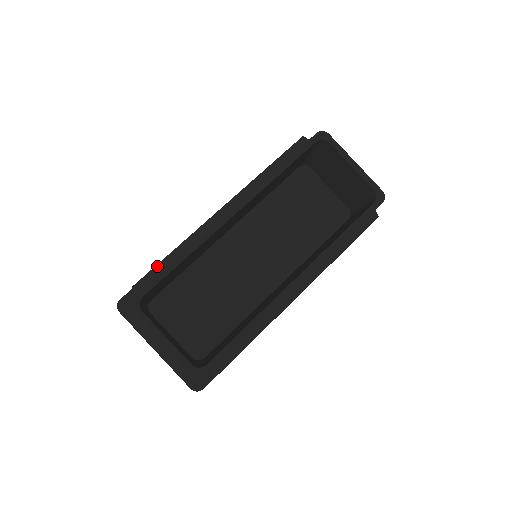
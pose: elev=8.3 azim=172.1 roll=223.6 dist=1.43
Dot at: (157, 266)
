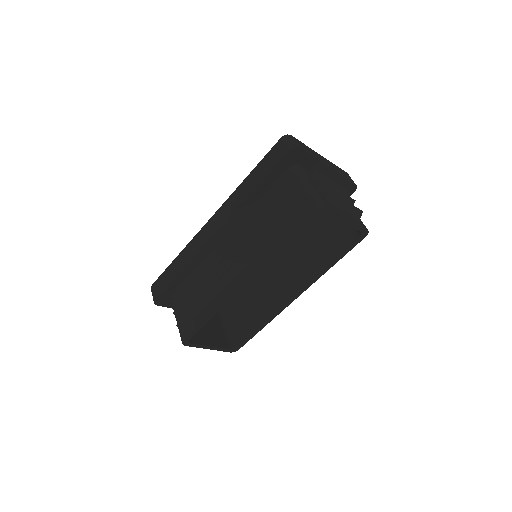
Dot at: (190, 312)
